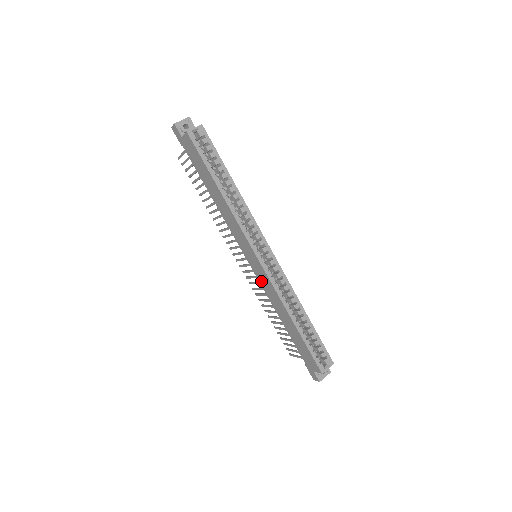
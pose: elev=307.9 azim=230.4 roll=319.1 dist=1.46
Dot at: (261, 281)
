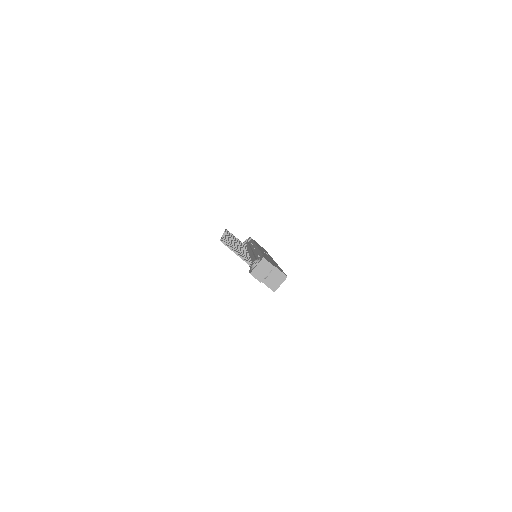
Dot at: occluded
